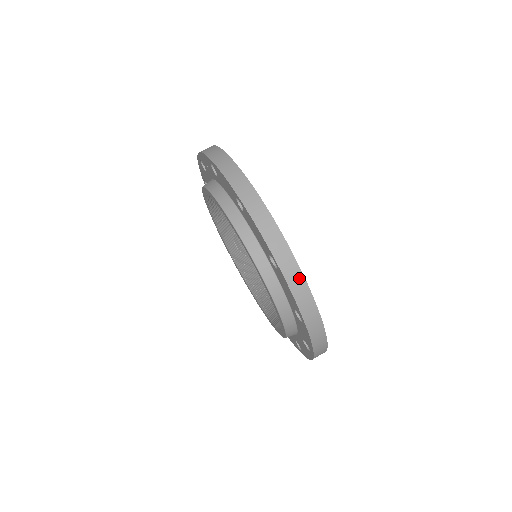
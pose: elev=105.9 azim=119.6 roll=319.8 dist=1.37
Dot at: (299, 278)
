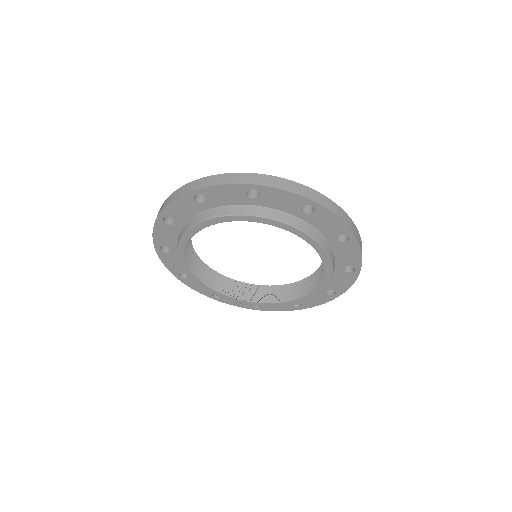
Dot at: (212, 178)
